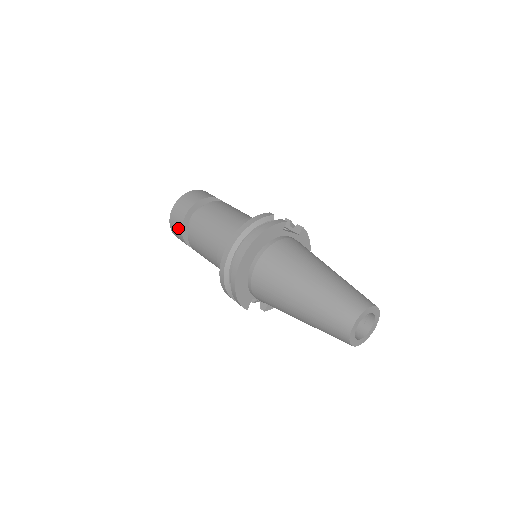
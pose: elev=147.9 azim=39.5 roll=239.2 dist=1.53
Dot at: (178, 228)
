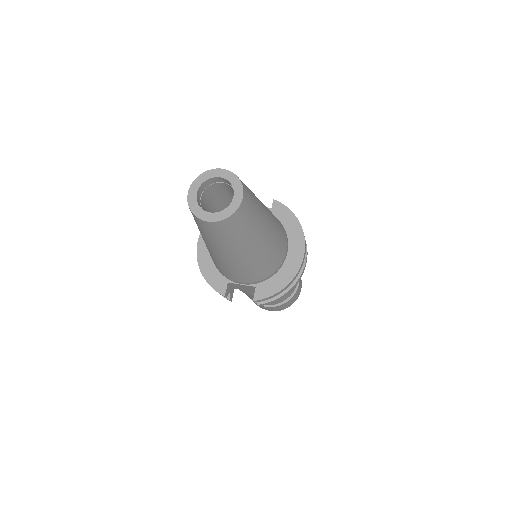
Dot at: occluded
